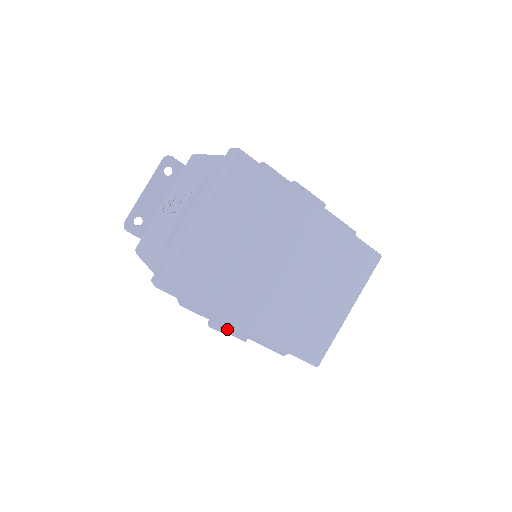
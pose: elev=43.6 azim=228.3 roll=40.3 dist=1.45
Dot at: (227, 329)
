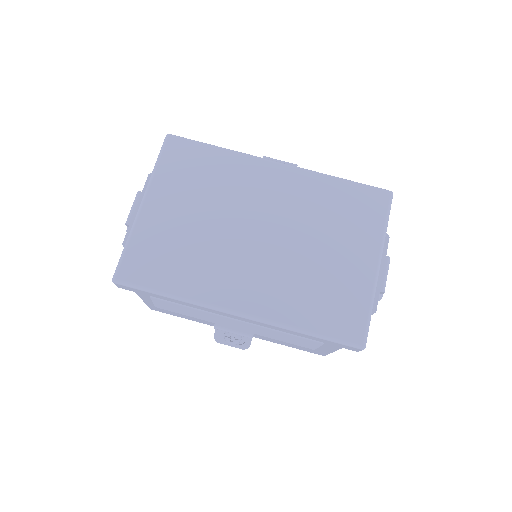
Dot at: (222, 325)
